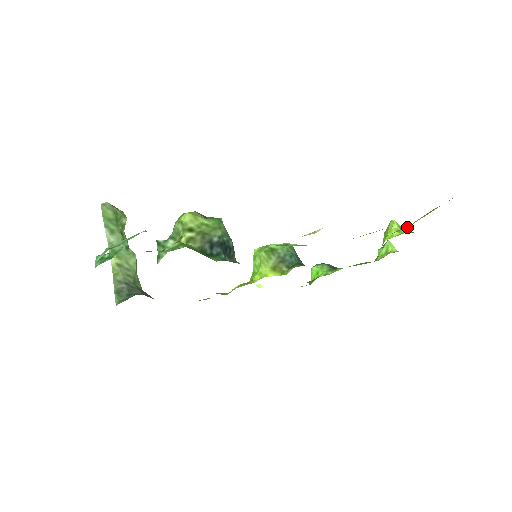
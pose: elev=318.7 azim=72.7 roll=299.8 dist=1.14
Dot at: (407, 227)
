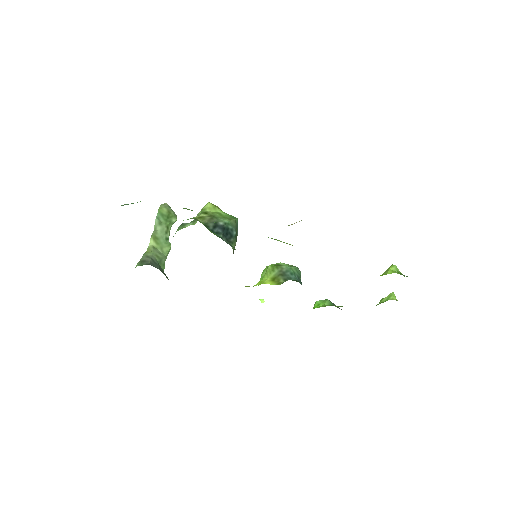
Dot at: occluded
